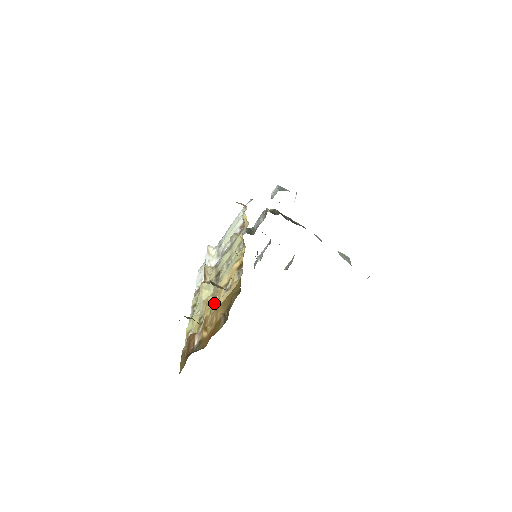
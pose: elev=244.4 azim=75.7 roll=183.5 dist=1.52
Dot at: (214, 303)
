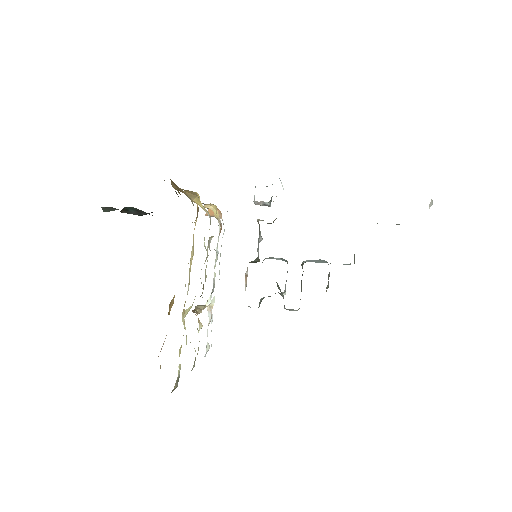
Dot at: (187, 293)
